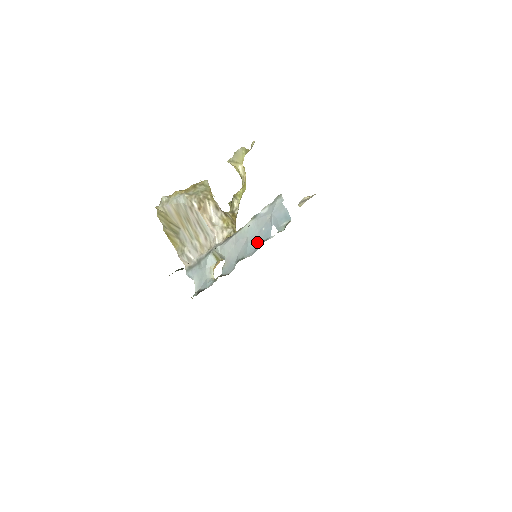
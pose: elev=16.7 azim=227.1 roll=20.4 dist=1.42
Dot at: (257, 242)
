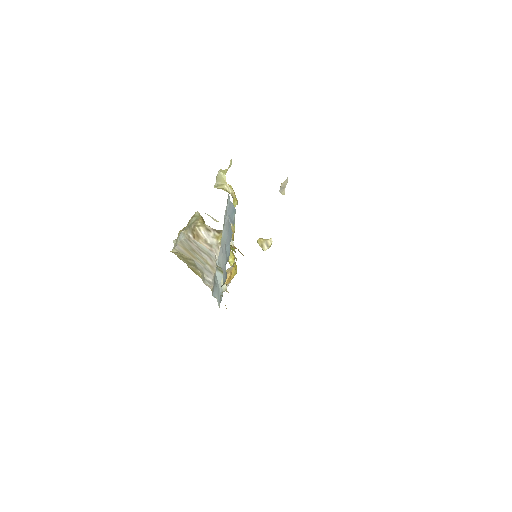
Dot at: (229, 243)
